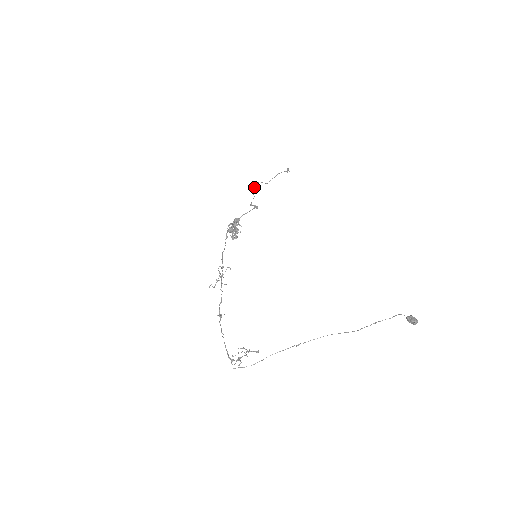
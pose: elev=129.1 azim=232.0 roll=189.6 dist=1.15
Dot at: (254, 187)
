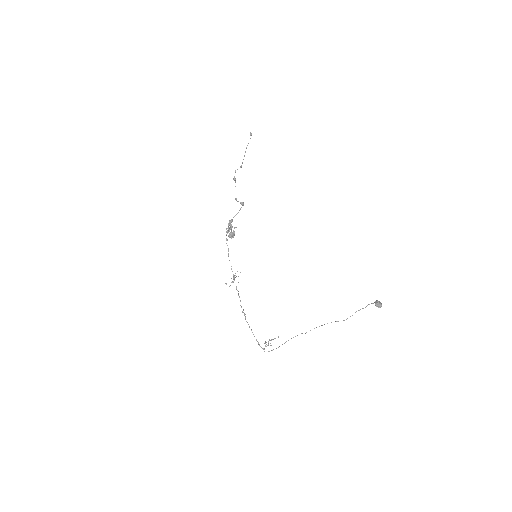
Dot at: (234, 179)
